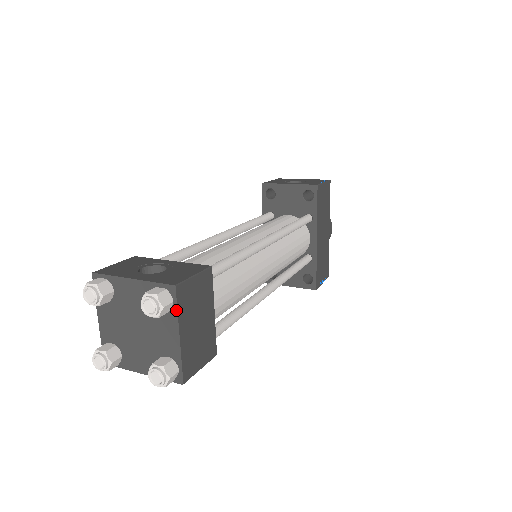
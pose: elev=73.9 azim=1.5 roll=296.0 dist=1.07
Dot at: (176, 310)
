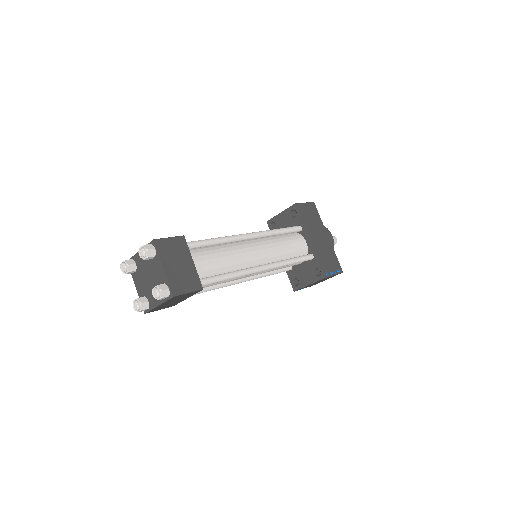
Dot at: (158, 253)
